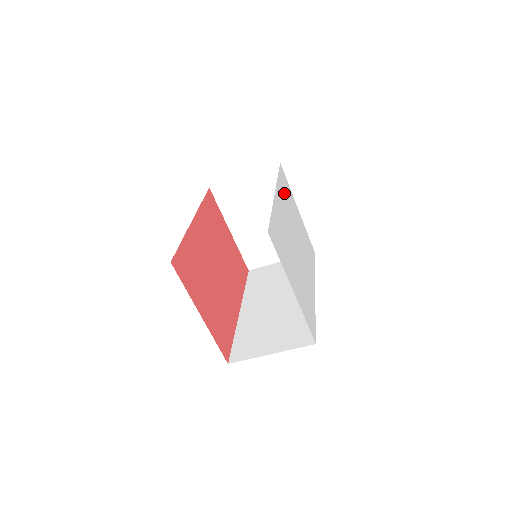
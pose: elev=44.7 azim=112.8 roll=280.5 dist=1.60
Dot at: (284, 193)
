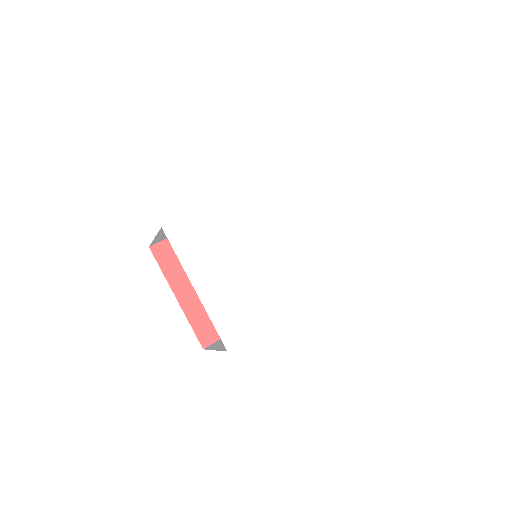
Dot at: (286, 193)
